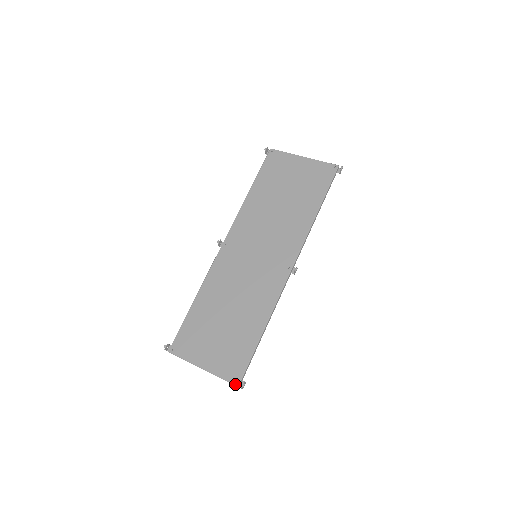
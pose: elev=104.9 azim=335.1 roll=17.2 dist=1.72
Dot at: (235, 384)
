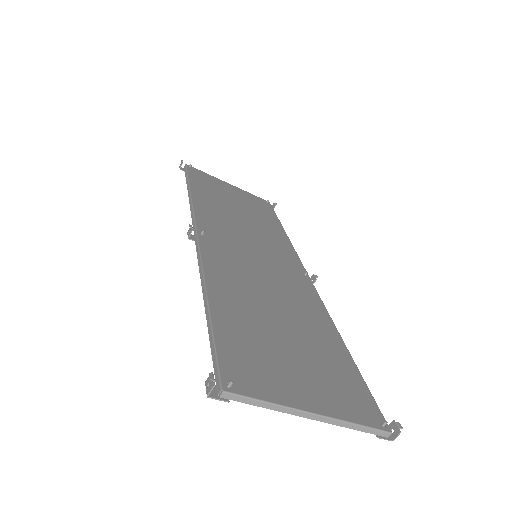
Dot at: (385, 429)
